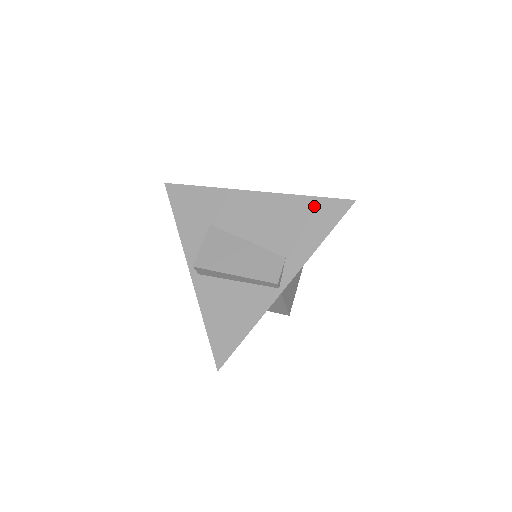
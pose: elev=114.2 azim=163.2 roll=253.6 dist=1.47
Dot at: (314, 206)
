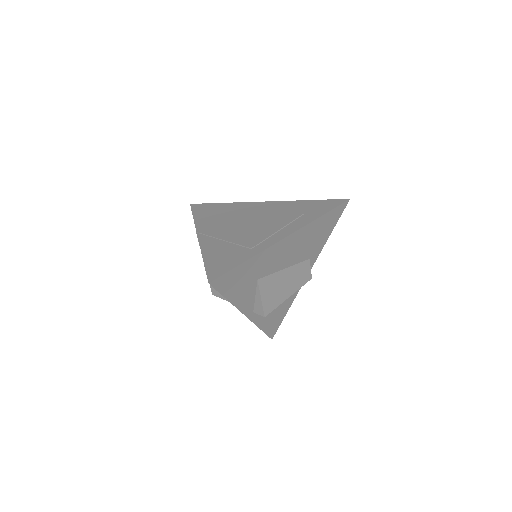
Dot at: (328, 218)
